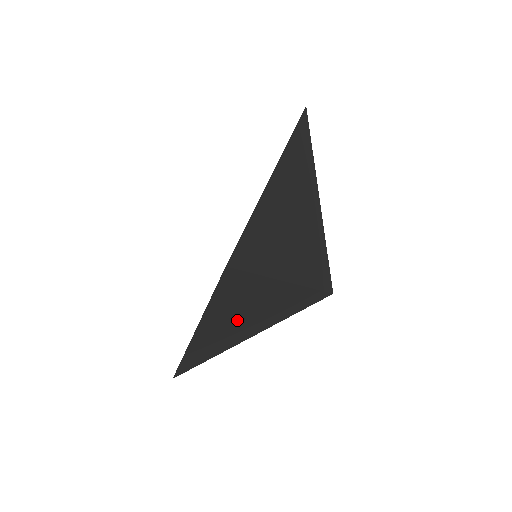
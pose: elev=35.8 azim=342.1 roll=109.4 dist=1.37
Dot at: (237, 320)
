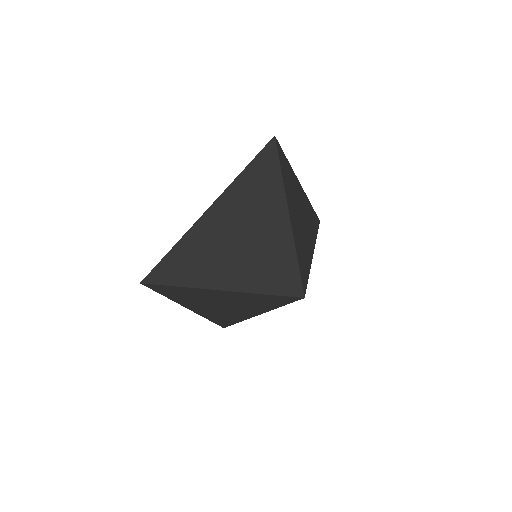
Dot at: (238, 231)
